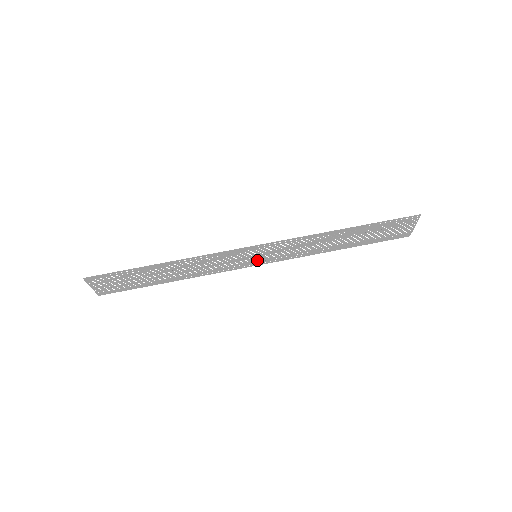
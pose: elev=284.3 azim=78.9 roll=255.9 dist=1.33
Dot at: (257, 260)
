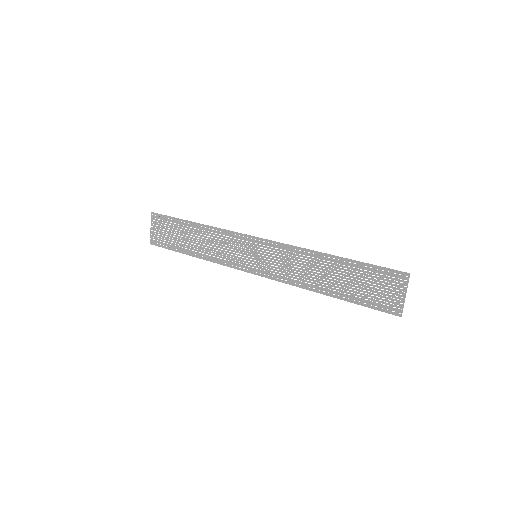
Dot at: (256, 265)
